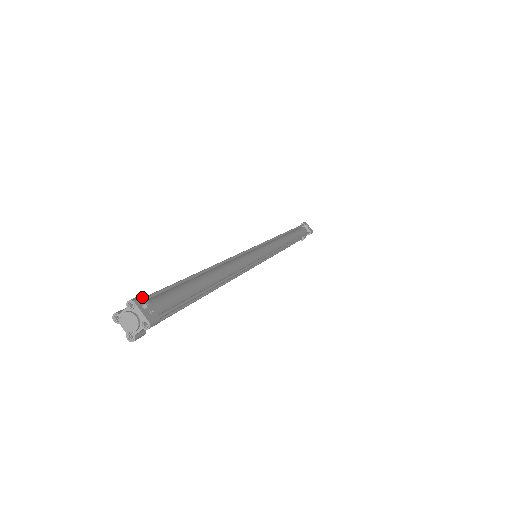
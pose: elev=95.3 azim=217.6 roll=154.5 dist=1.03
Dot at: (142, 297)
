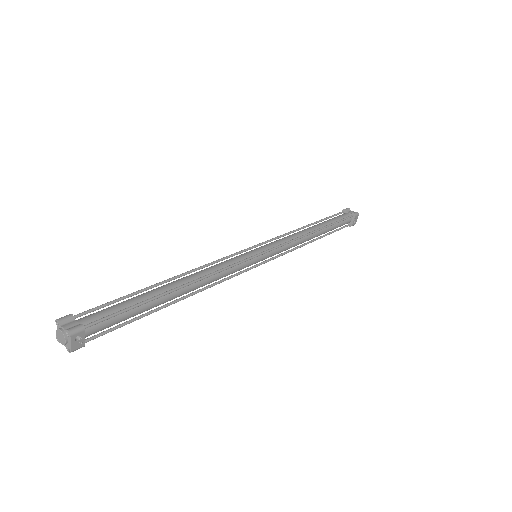
Dot at: (82, 330)
